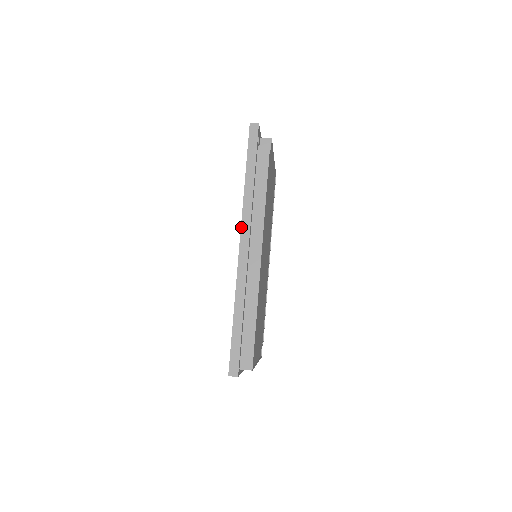
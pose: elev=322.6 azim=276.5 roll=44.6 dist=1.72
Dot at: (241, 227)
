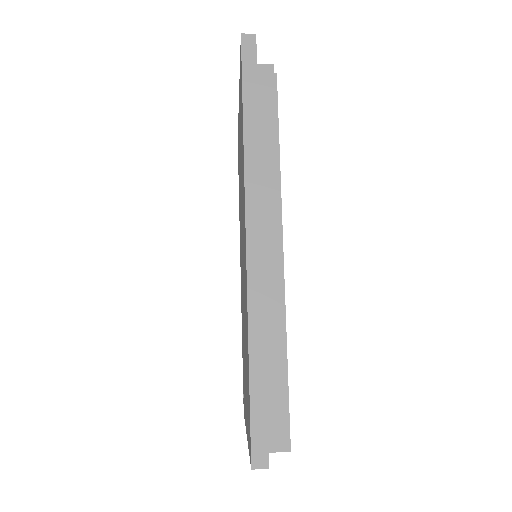
Dot at: (245, 204)
